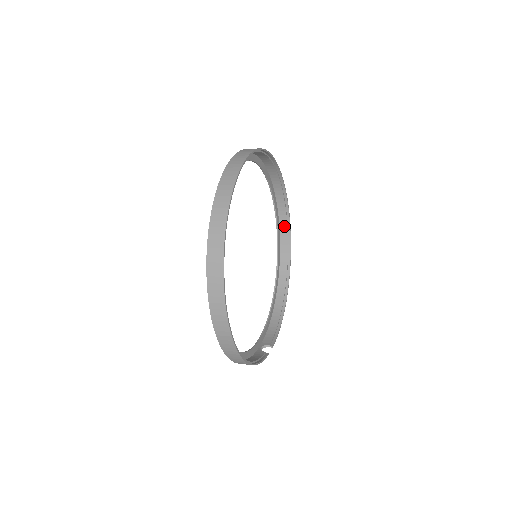
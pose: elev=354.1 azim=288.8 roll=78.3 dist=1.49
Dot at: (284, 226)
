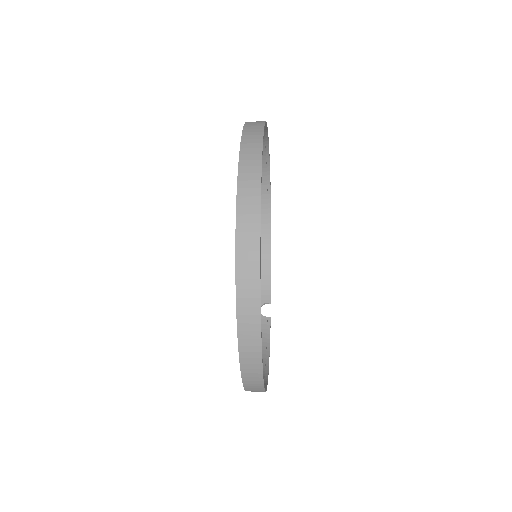
Dot at: (262, 159)
